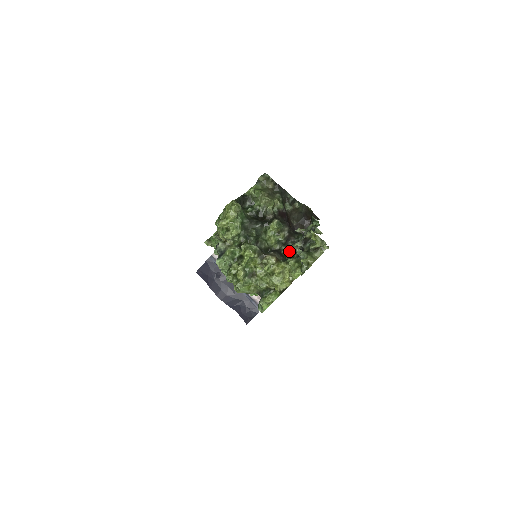
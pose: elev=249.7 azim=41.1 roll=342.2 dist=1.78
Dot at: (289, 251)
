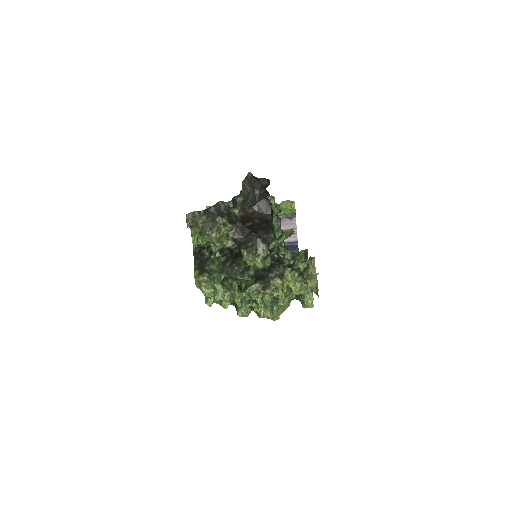
Dot at: occluded
